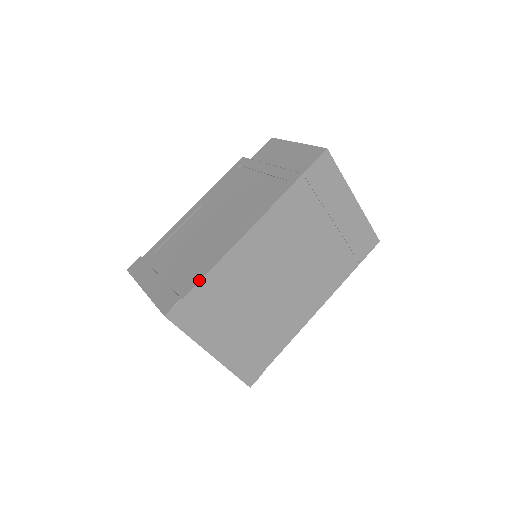
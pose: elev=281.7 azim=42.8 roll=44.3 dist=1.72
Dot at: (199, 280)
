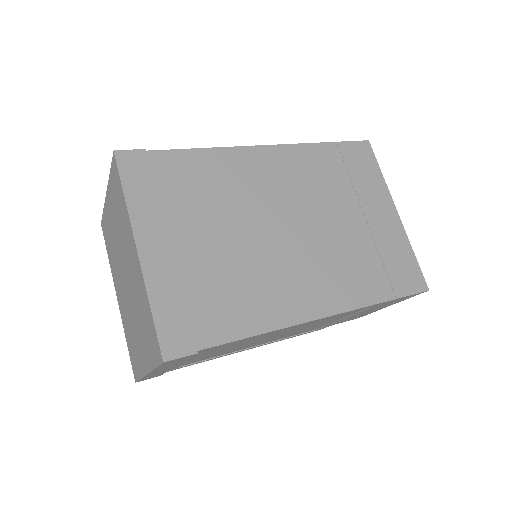
Dot at: (177, 150)
